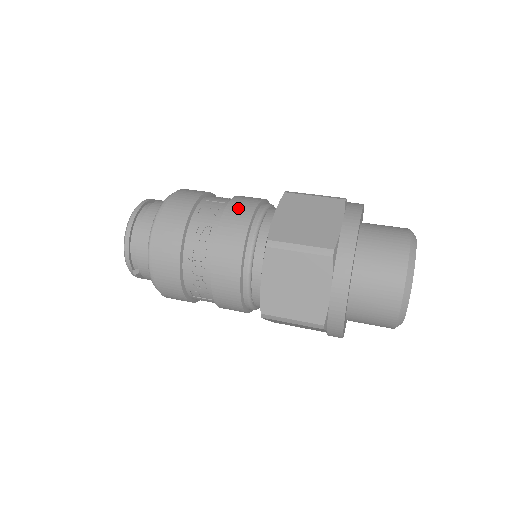
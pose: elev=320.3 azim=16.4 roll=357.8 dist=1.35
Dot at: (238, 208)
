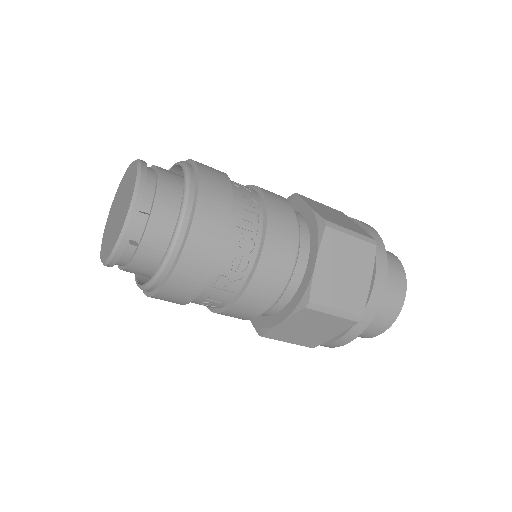
Dot at: occluded
